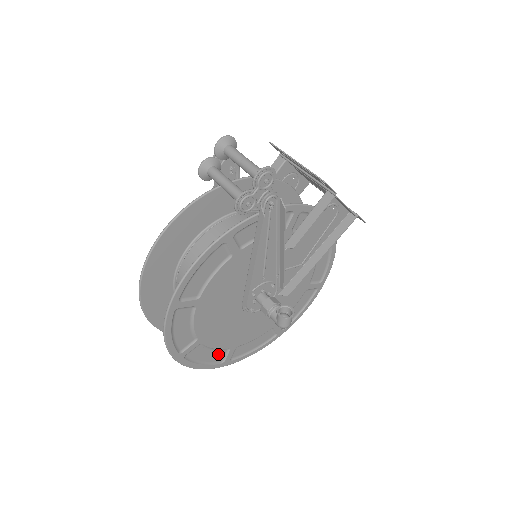
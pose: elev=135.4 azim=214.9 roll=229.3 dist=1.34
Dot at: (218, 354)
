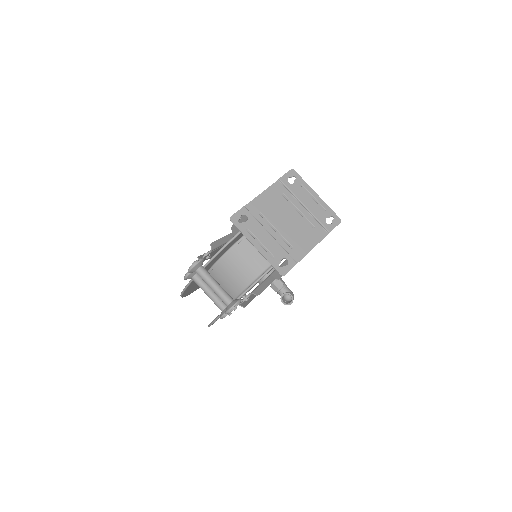
Dot at: occluded
